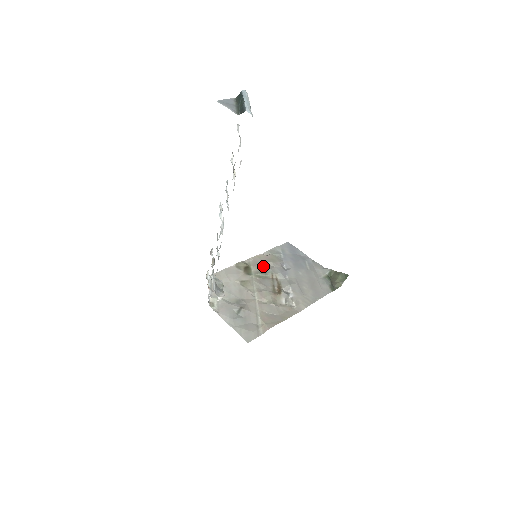
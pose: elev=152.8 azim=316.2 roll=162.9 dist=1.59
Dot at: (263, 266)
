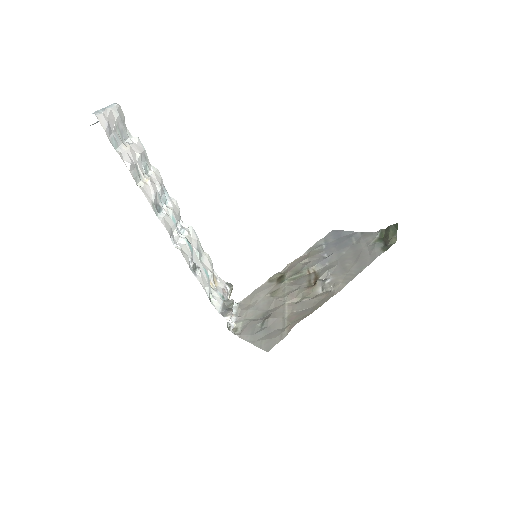
Dot at: (298, 267)
